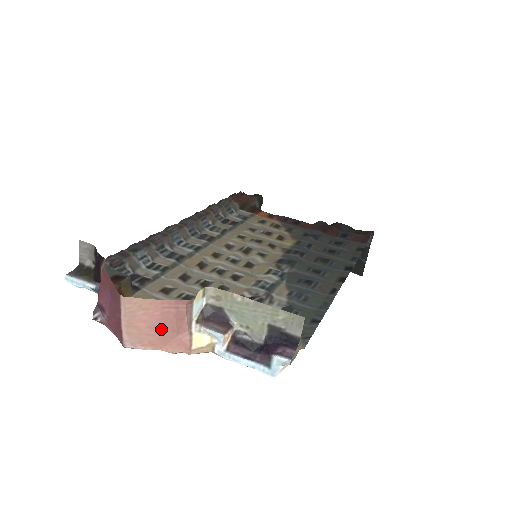
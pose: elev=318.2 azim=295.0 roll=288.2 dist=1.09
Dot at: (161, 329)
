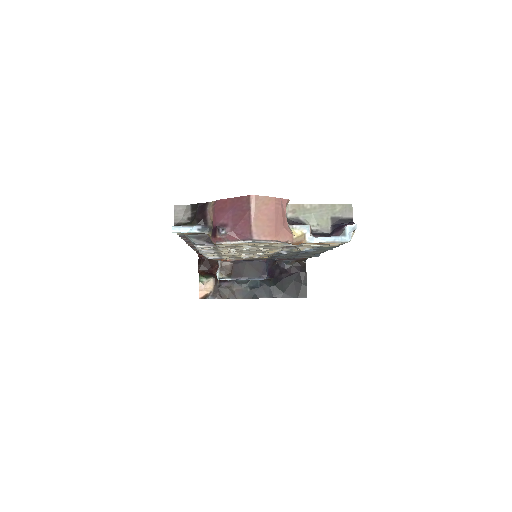
Dot at: (275, 221)
